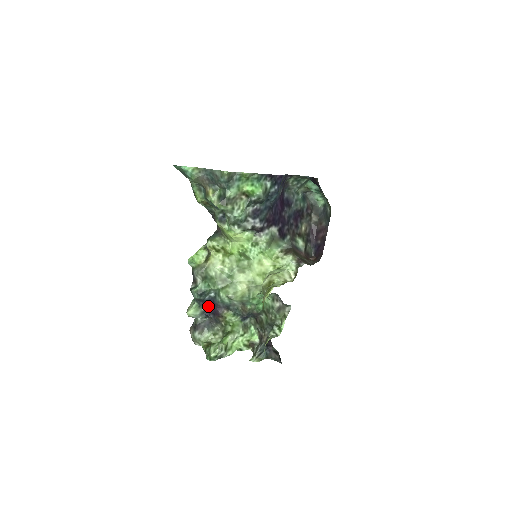
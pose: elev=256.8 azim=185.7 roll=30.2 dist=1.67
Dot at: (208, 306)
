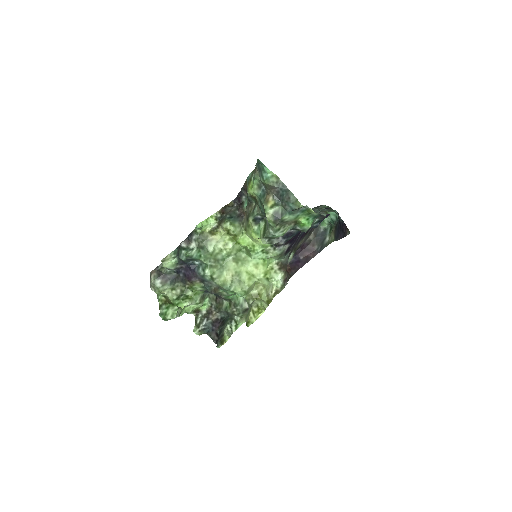
Dot at: (185, 267)
